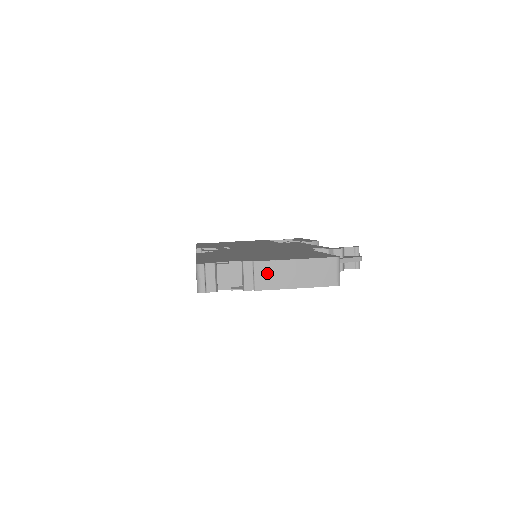
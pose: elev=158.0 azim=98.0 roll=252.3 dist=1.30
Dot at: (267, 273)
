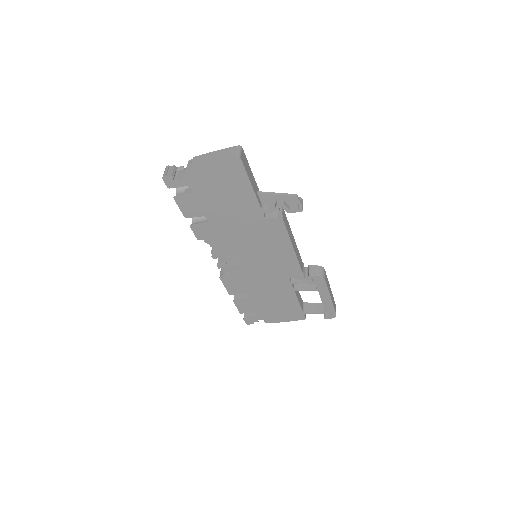
Dot at: (198, 159)
